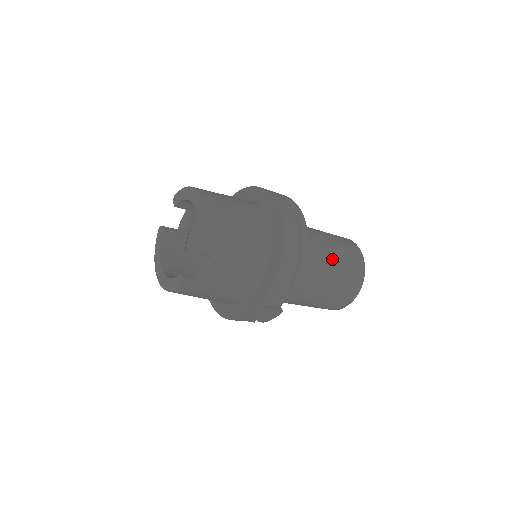
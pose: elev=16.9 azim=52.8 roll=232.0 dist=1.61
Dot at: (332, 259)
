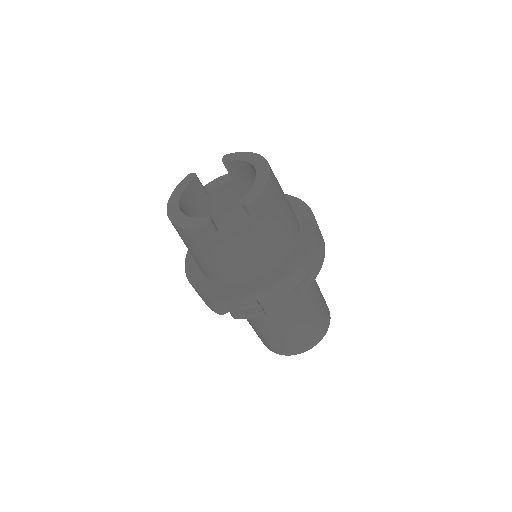
Dot at: (315, 300)
